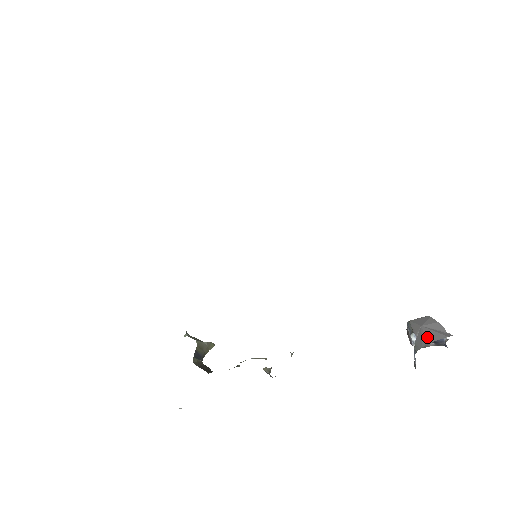
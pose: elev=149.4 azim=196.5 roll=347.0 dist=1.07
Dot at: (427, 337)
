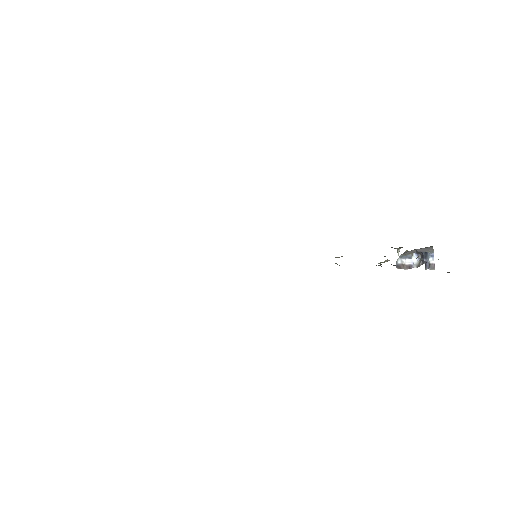
Dot at: (426, 247)
